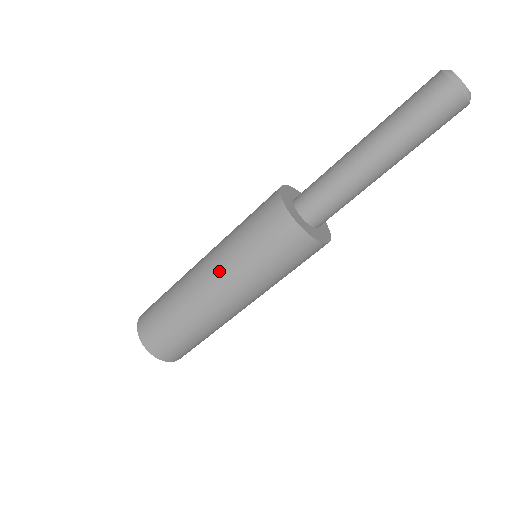
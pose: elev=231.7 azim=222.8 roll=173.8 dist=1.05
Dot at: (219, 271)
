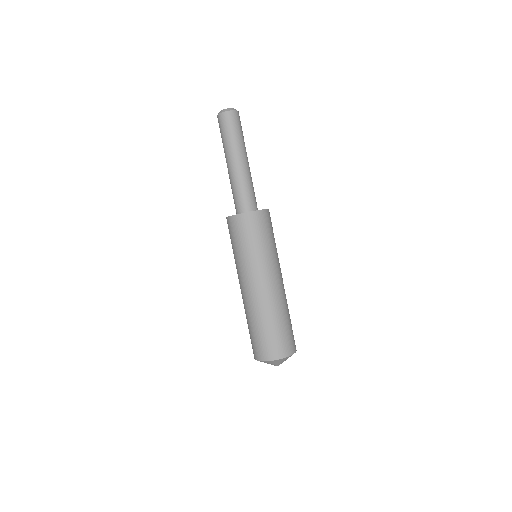
Dot at: (255, 274)
